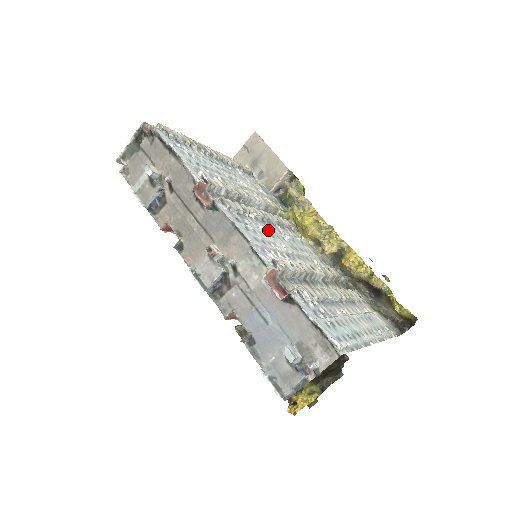
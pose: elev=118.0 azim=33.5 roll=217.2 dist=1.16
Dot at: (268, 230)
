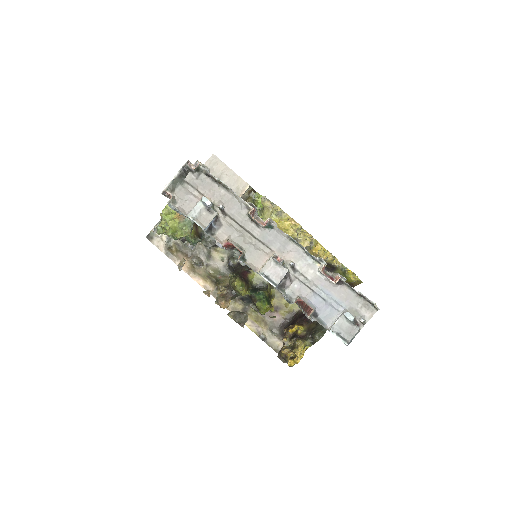
Dot at: occluded
